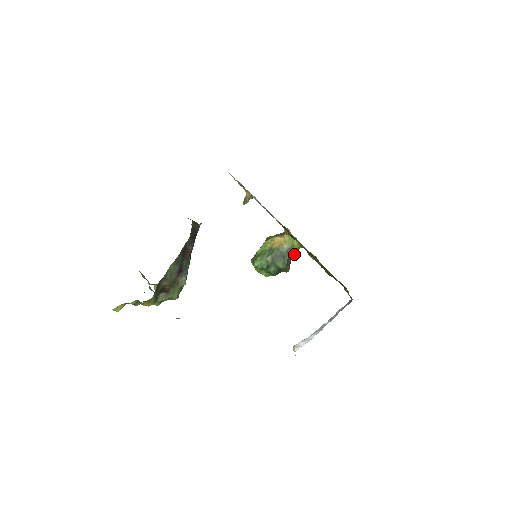
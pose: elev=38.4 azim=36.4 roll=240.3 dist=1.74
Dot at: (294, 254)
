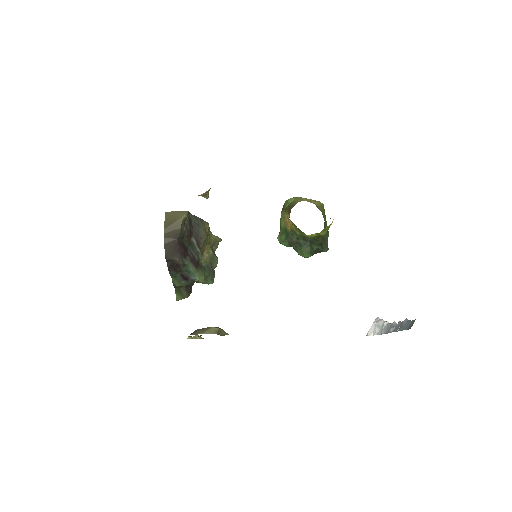
Dot at: (321, 235)
